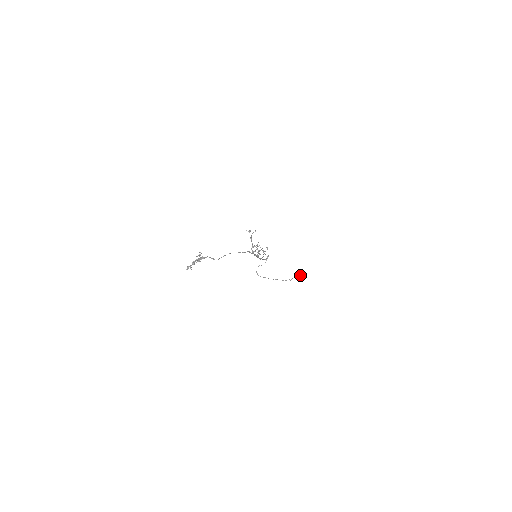
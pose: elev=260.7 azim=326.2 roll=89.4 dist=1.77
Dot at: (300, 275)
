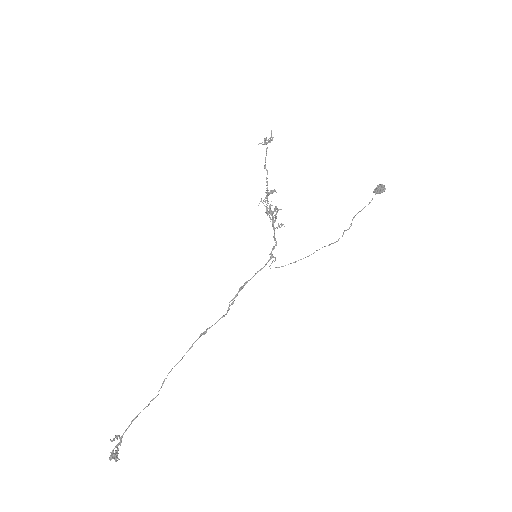
Dot at: occluded
